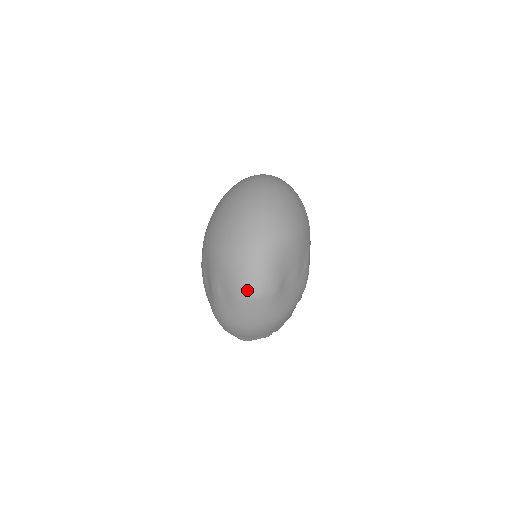
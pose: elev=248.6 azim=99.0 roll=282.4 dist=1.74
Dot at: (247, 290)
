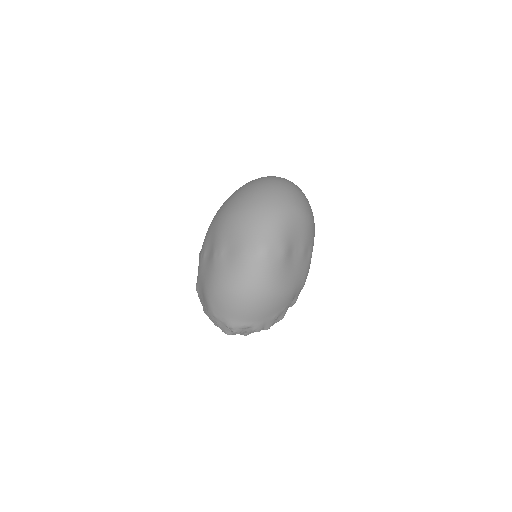
Dot at: (256, 243)
